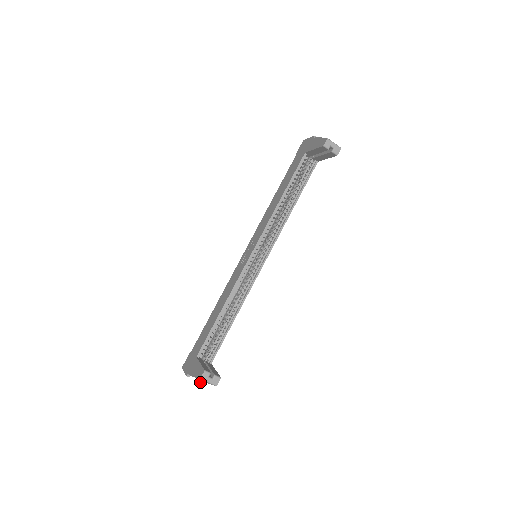
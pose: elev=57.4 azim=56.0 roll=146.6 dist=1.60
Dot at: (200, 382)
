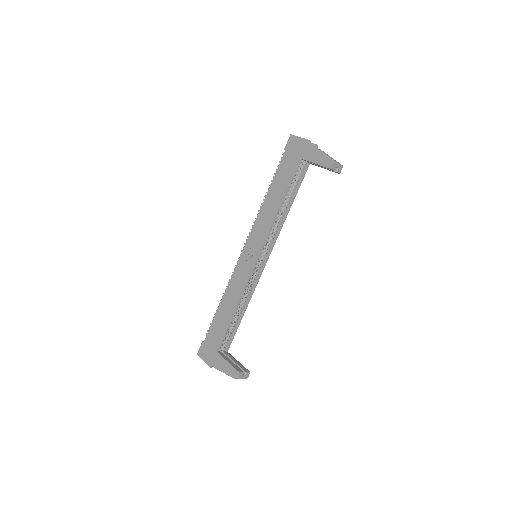
Dot at: occluded
